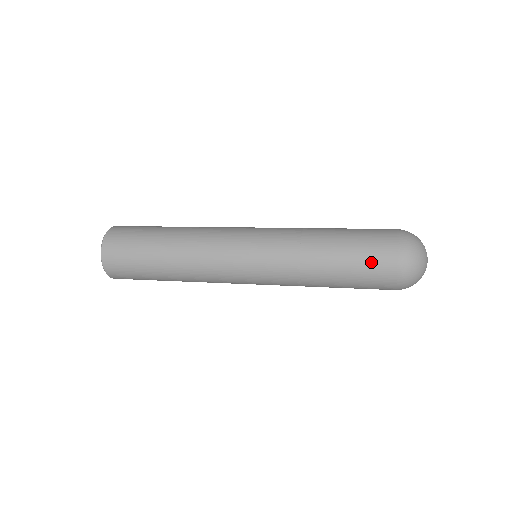
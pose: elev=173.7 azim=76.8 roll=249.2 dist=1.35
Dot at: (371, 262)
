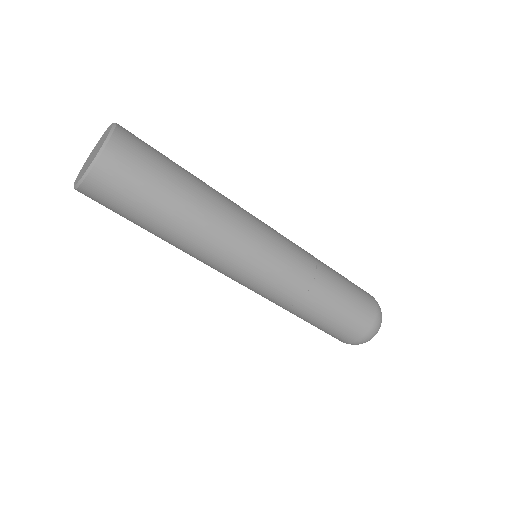
Dot at: (362, 298)
